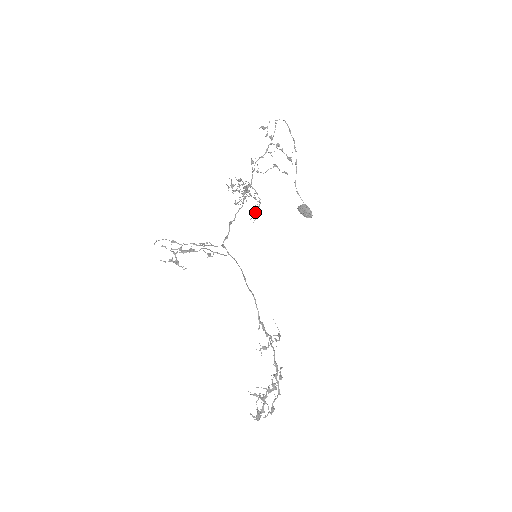
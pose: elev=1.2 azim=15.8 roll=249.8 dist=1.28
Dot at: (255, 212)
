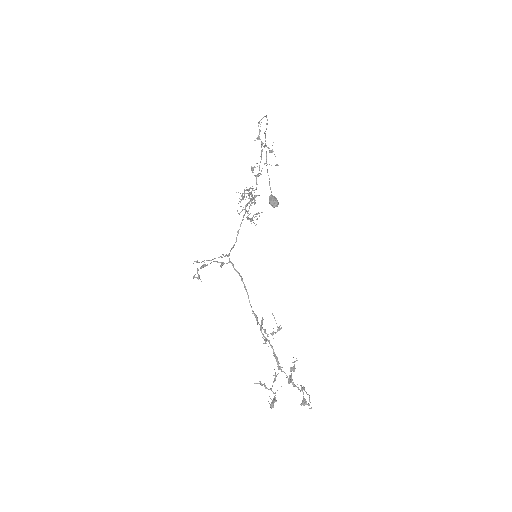
Dot at: (247, 217)
